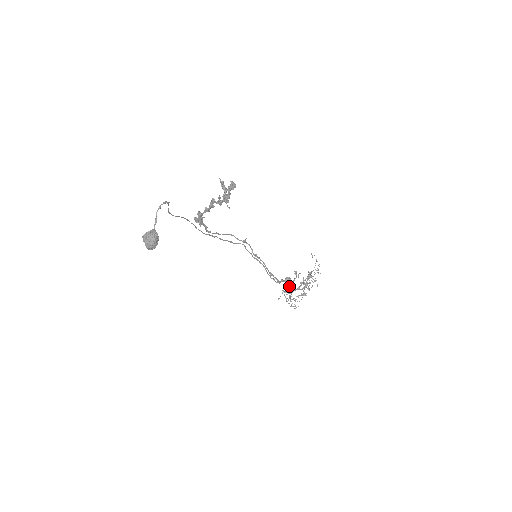
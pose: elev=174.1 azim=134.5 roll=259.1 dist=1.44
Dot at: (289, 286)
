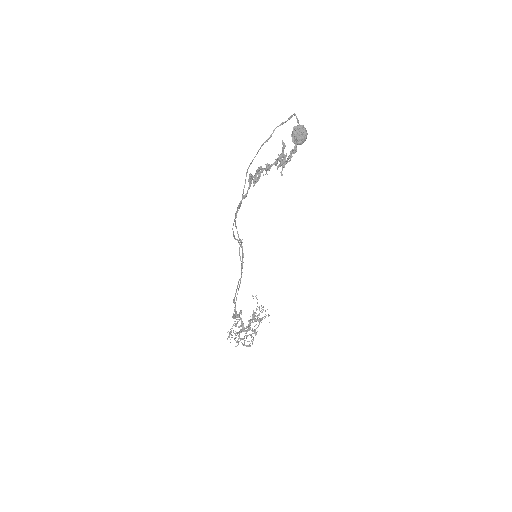
Dot at: (236, 326)
